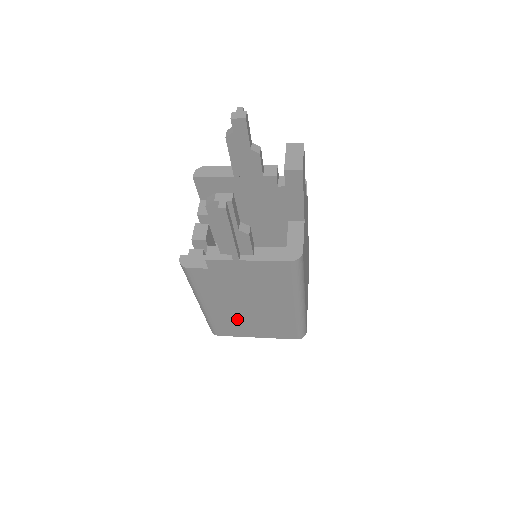
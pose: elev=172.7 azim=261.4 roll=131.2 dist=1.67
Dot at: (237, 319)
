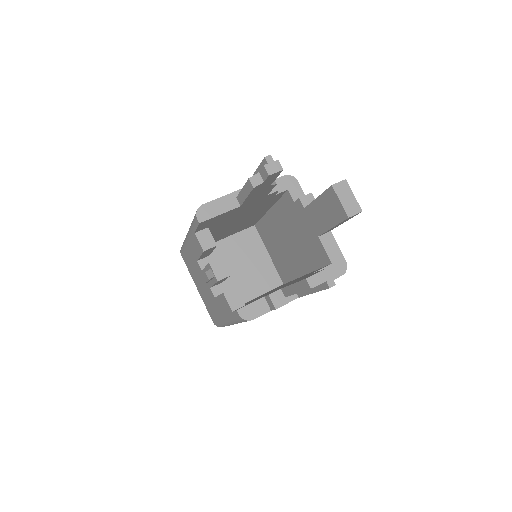
Dot at: occluded
